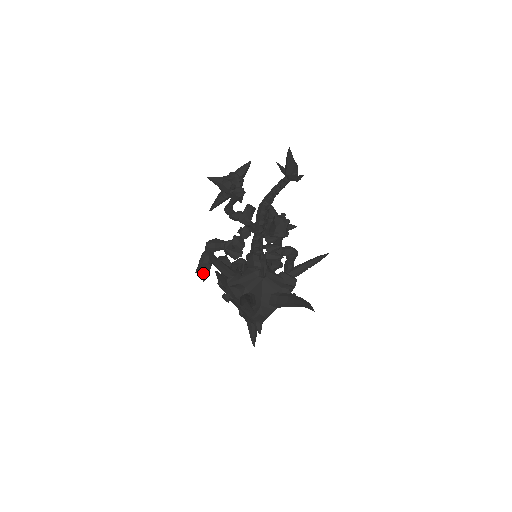
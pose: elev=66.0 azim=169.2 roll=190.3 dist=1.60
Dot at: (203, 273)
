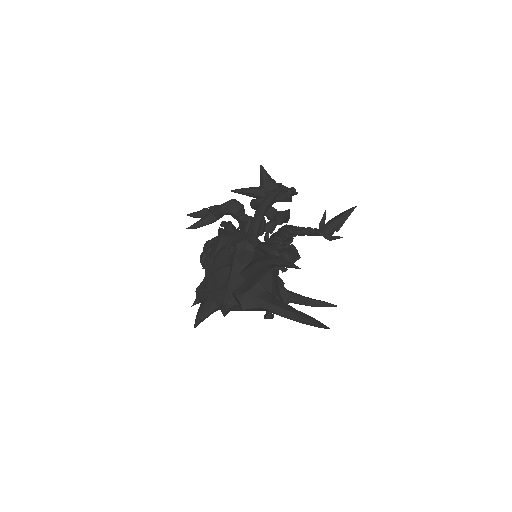
Dot at: (199, 220)
